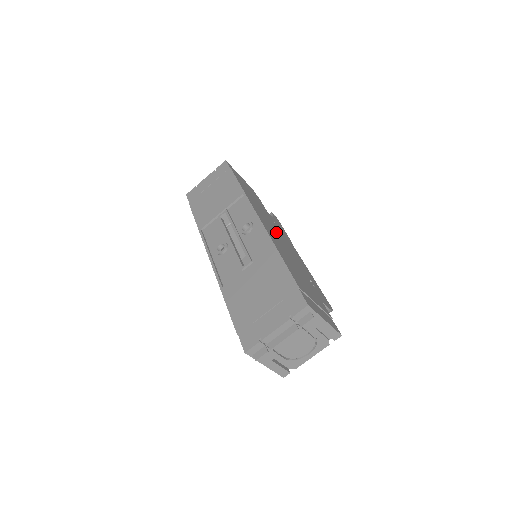
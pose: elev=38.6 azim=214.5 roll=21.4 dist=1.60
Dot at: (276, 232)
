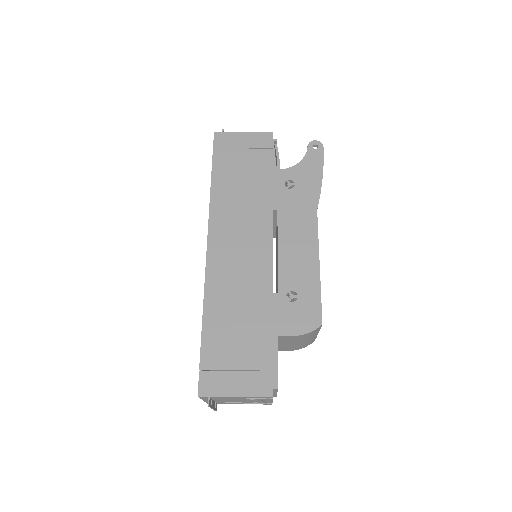
Dot at: (251, 236)
